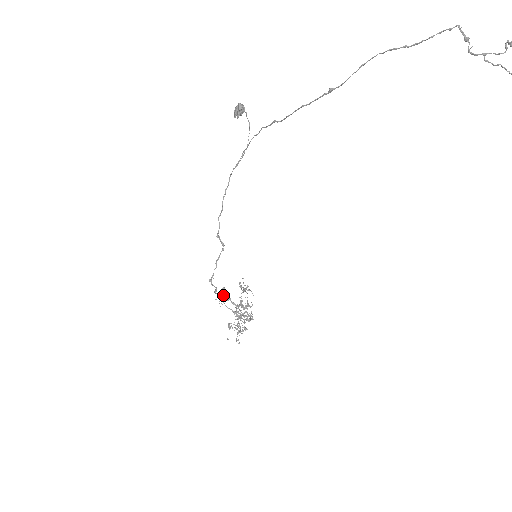
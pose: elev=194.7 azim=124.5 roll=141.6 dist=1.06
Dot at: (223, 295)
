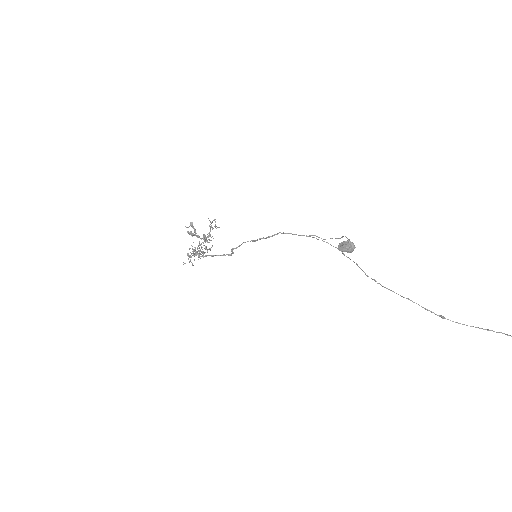
Dot at: (192, 235)
